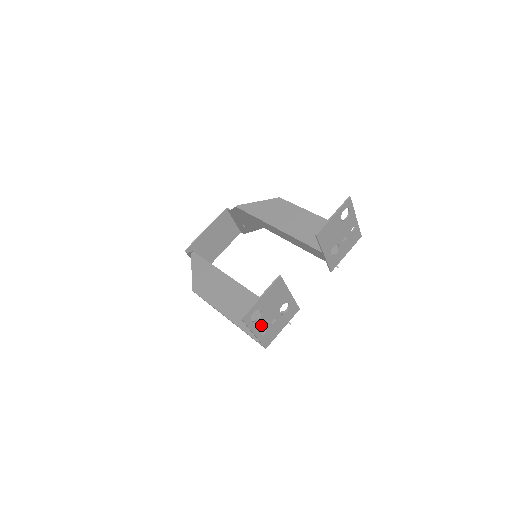
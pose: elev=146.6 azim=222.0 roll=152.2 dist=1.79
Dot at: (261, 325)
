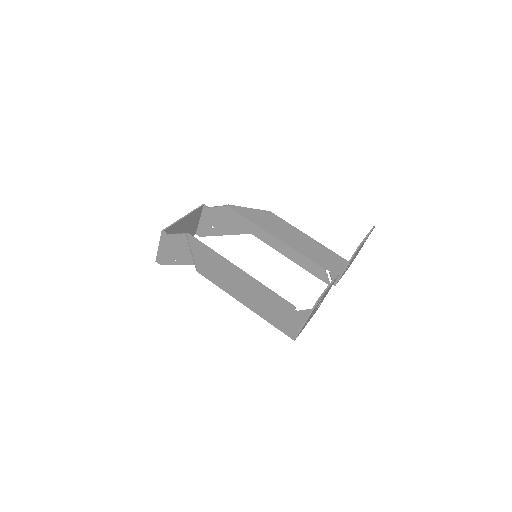
Dot at: (311, 314)
